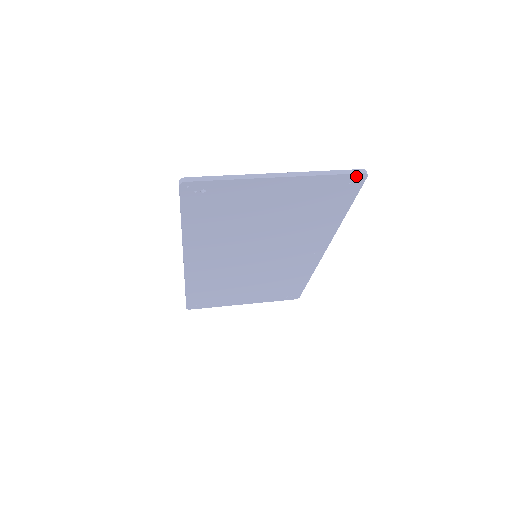
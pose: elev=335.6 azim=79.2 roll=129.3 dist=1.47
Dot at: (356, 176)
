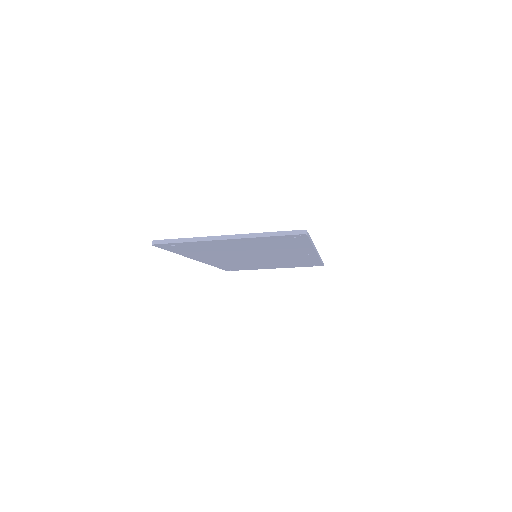
Dot at: (296, 235)
